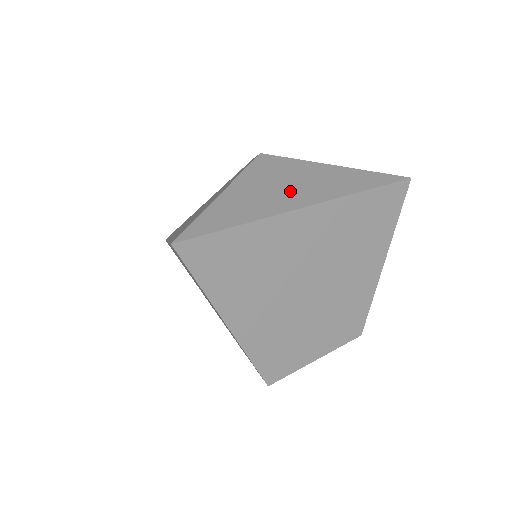
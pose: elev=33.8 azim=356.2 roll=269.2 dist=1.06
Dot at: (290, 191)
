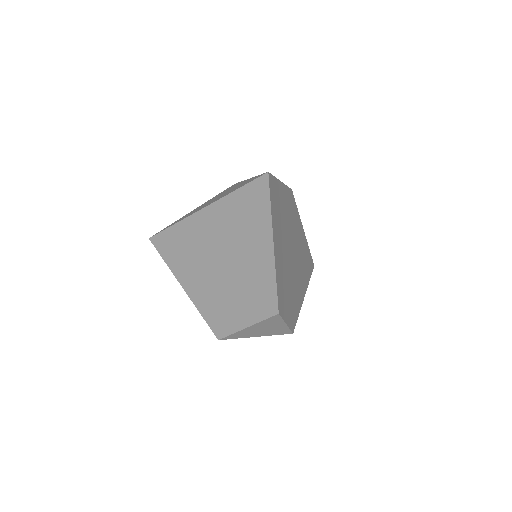
Dot at: (209, 202)
